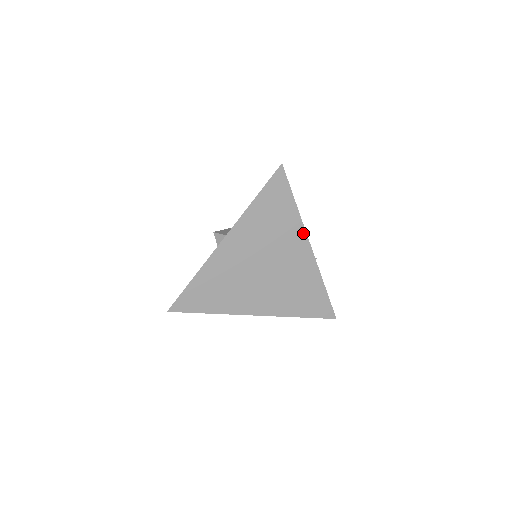
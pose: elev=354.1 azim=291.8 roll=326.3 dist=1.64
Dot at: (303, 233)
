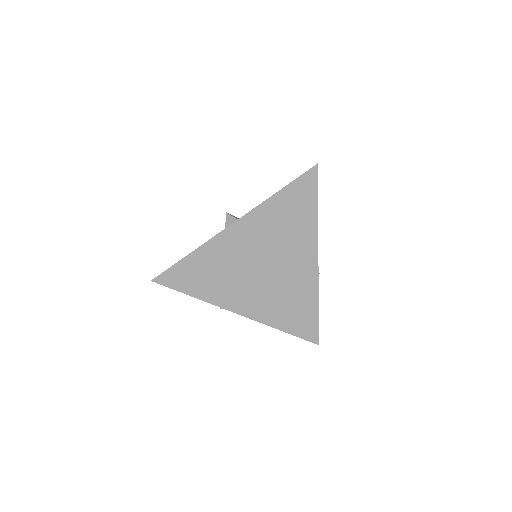
Dot at: (315, 242)
